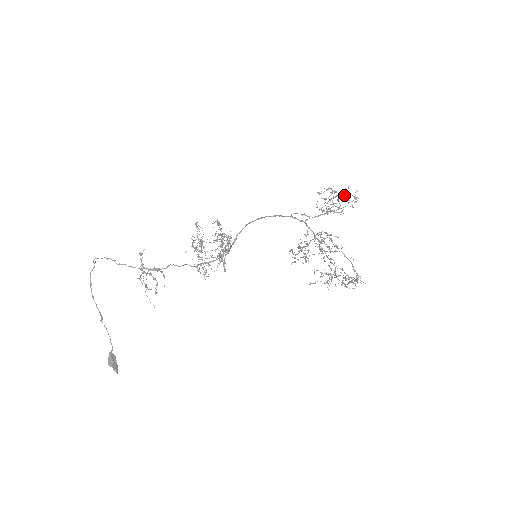
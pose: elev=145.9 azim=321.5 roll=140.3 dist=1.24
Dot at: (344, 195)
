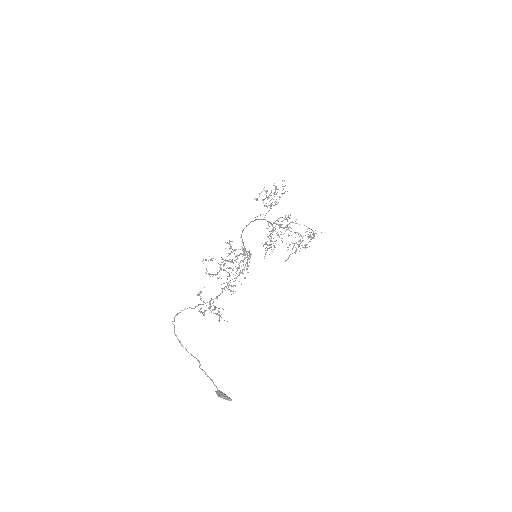
Dot at: (276, 188)
